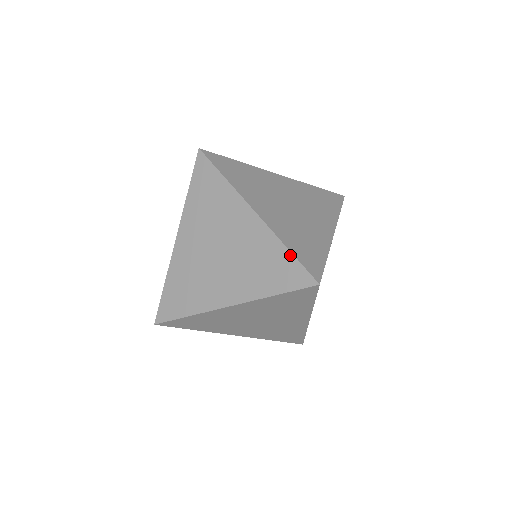
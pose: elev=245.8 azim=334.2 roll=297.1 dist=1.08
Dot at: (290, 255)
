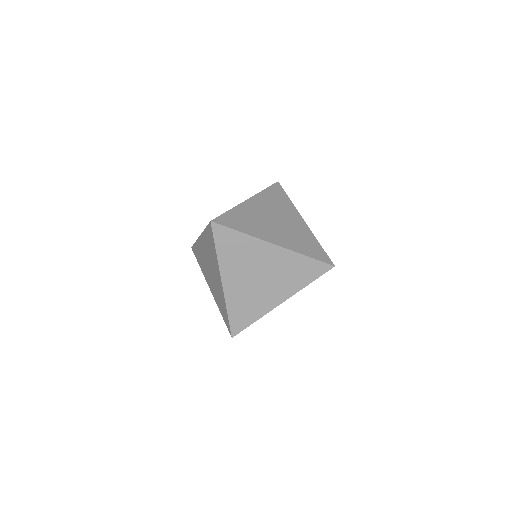
Dot at: (310, 259)
